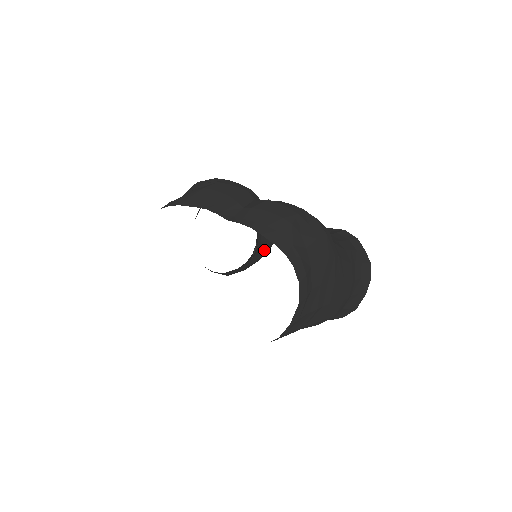
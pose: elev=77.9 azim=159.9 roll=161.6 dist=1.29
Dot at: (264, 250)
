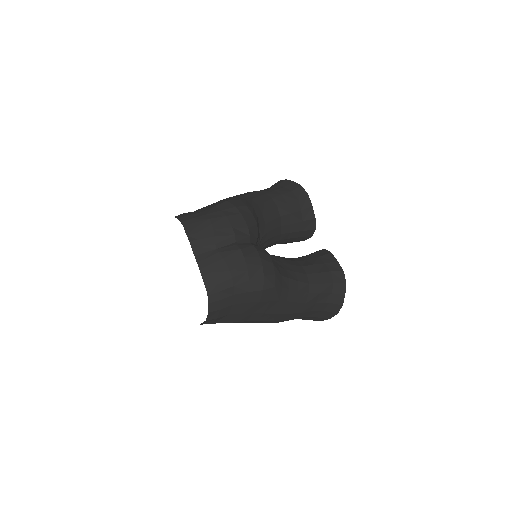
Dot at: (295, 241)
